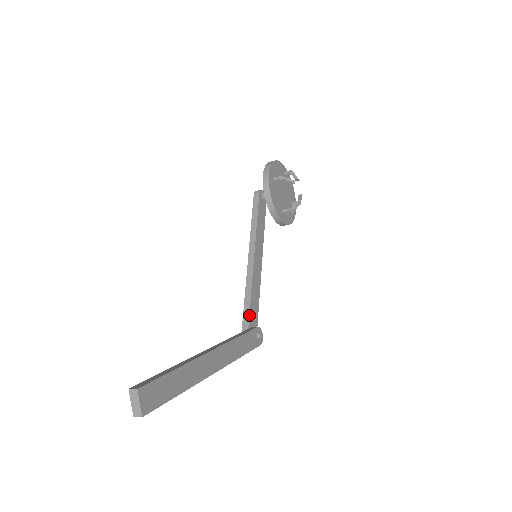
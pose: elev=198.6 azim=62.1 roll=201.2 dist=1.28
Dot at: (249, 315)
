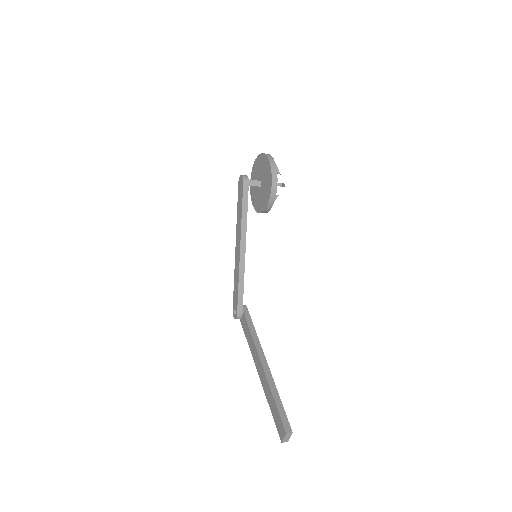
Dot at: occluded
